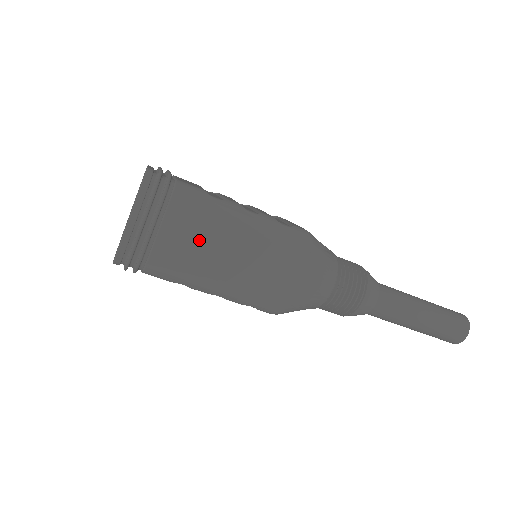
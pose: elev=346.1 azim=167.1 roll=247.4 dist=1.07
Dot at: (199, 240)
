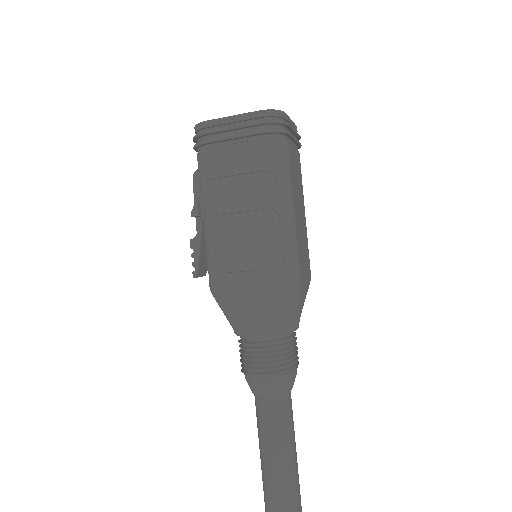
Dot at: (298, 182)
